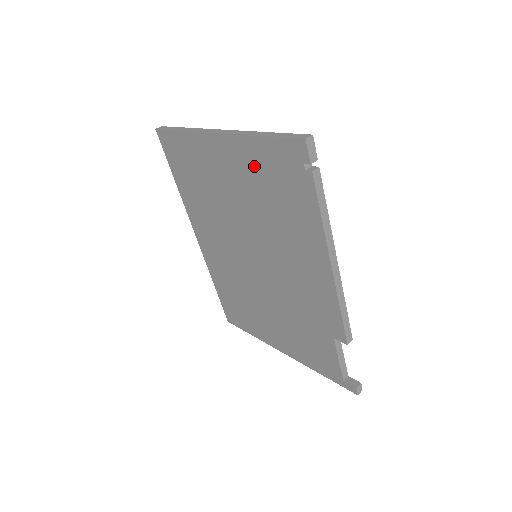
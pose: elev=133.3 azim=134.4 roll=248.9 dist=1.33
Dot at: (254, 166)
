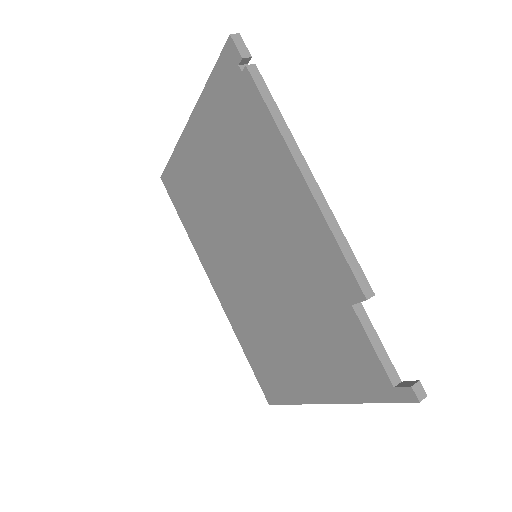
Dot at: (215, 123)
